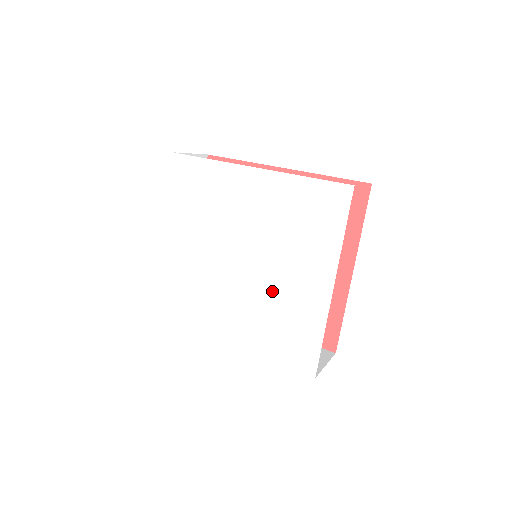
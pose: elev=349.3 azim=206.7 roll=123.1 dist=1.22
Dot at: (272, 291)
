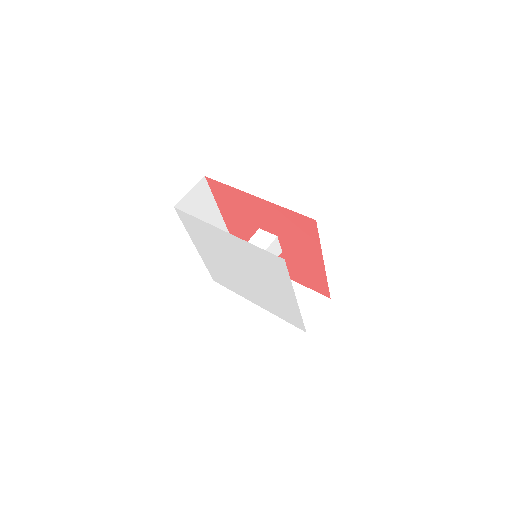
Dot at: (266, 291)
